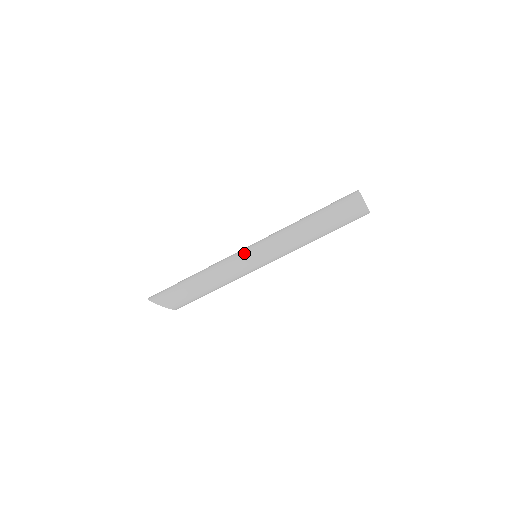
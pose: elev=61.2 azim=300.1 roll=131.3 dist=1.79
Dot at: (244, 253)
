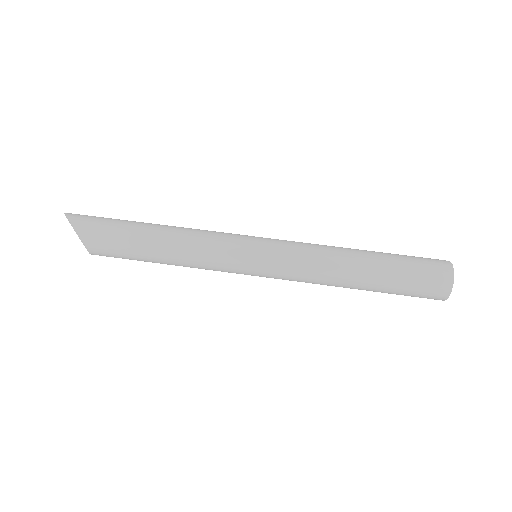
Dot at: (246, 238)
